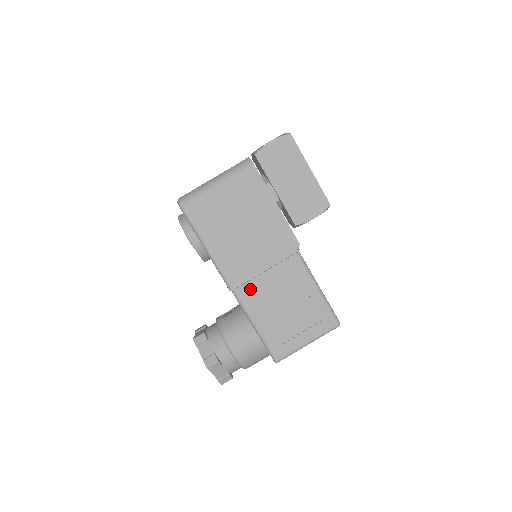
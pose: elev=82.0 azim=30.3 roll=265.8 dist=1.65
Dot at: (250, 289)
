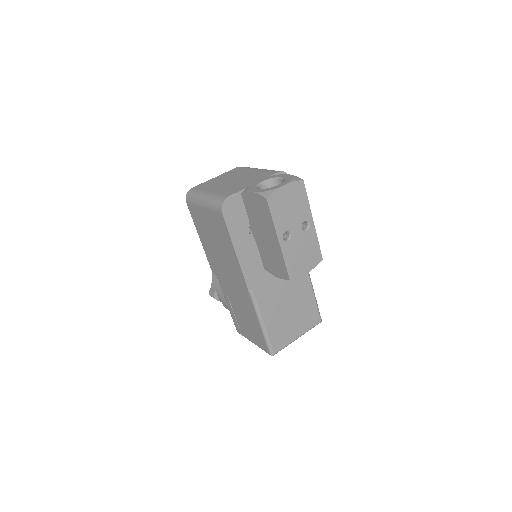
Dot at: (224, 283)
